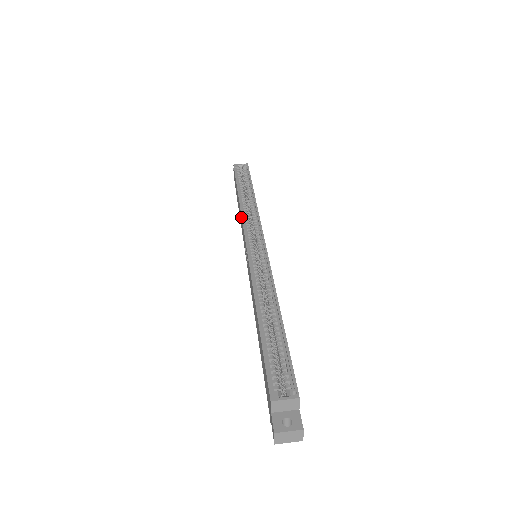
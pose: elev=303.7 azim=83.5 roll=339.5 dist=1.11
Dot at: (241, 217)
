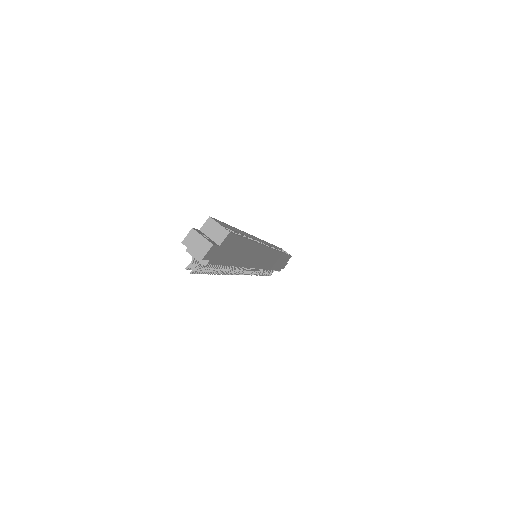
Dot at: occluded
